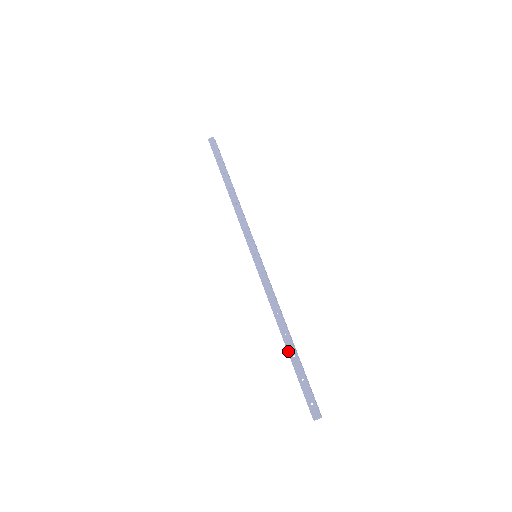
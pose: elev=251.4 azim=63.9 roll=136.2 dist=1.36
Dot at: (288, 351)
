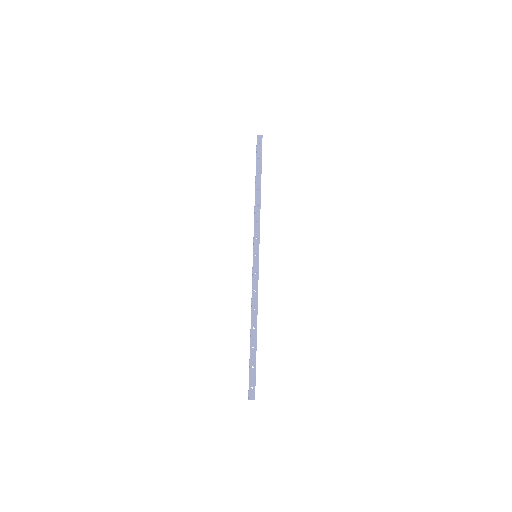
Dot at: (251, 342)
